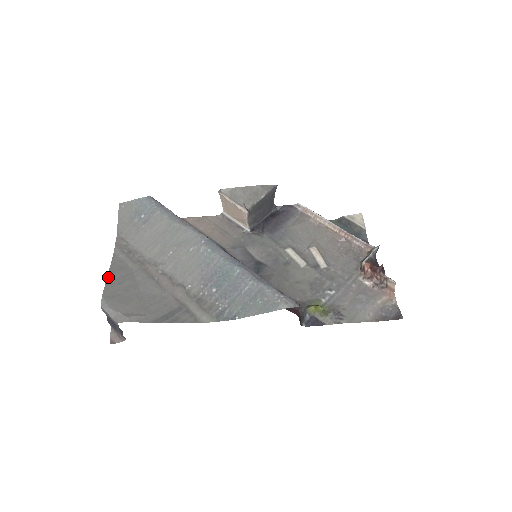
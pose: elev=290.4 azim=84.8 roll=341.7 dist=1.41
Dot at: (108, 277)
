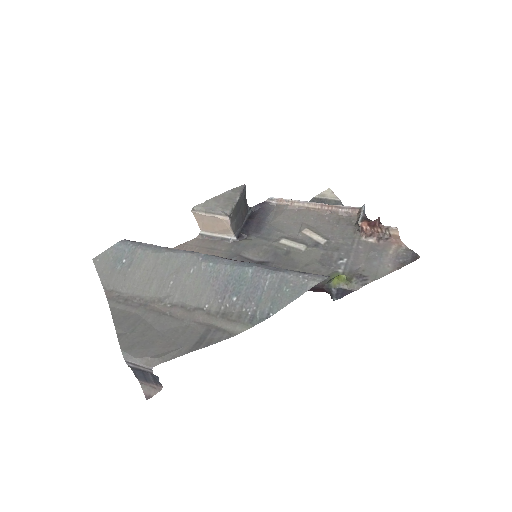
Dot at: (117, 330)
